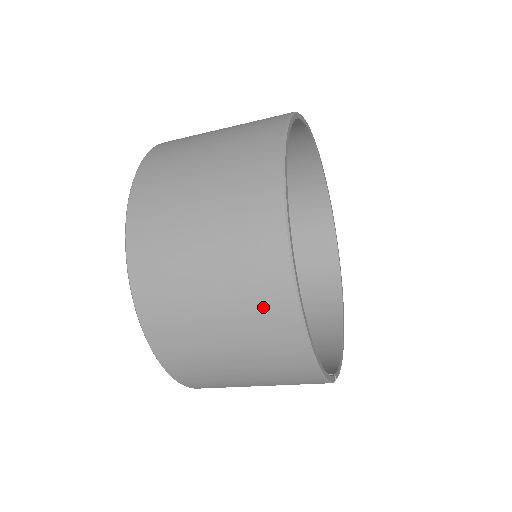
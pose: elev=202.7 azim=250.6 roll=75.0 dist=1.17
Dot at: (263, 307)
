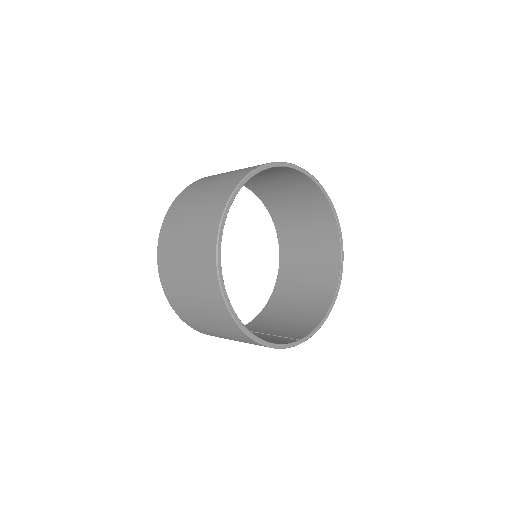
Dot at: (219, 316)
